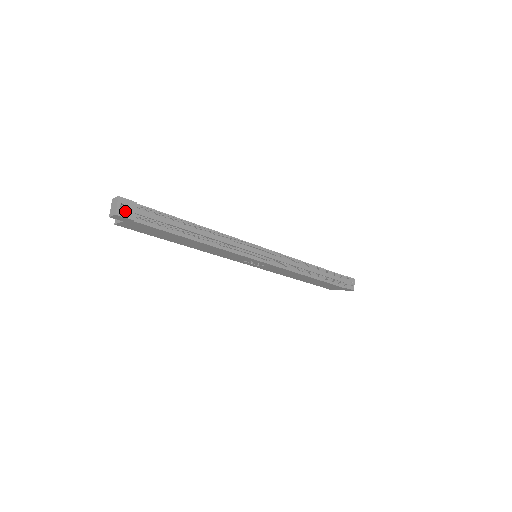
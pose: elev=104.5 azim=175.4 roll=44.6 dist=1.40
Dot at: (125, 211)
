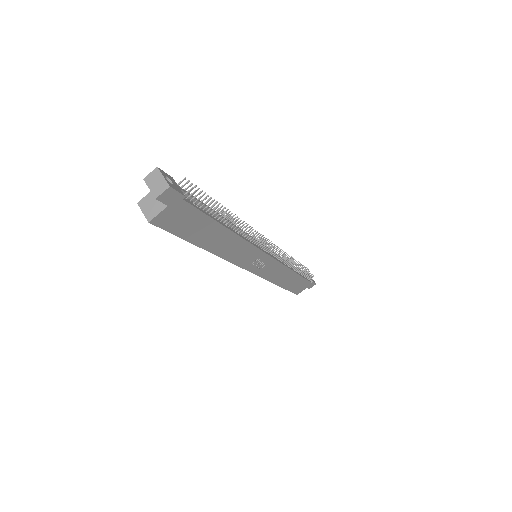
Dot at: (172, 185)
